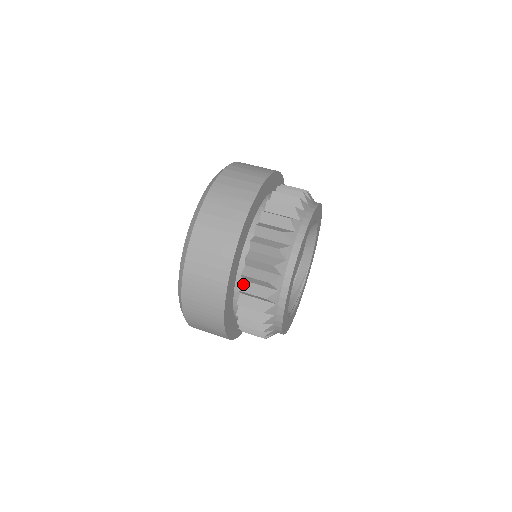
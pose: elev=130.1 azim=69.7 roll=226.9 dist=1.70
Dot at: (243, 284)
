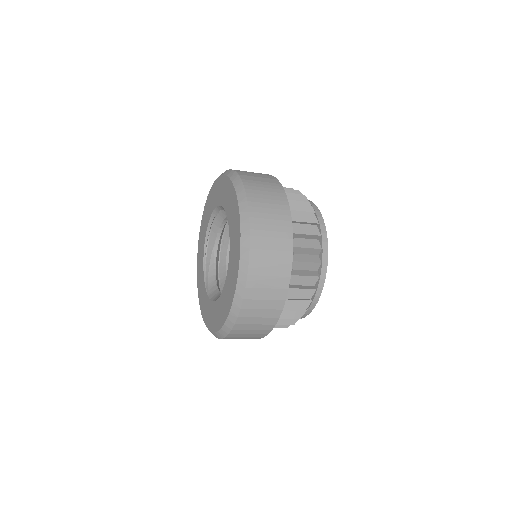
Dot at: occluded
